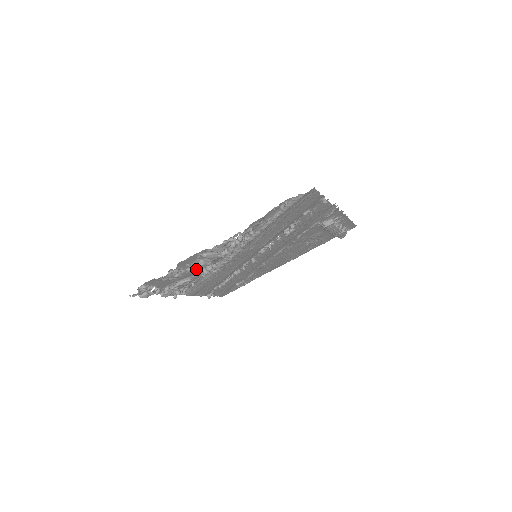
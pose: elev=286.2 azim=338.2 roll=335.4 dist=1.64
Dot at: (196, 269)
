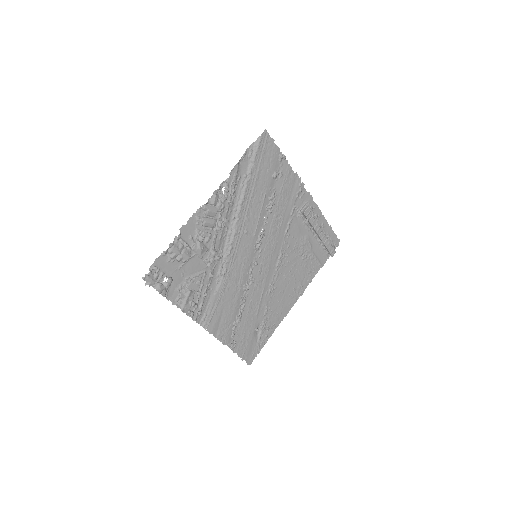
Dot at: (200, 246)
